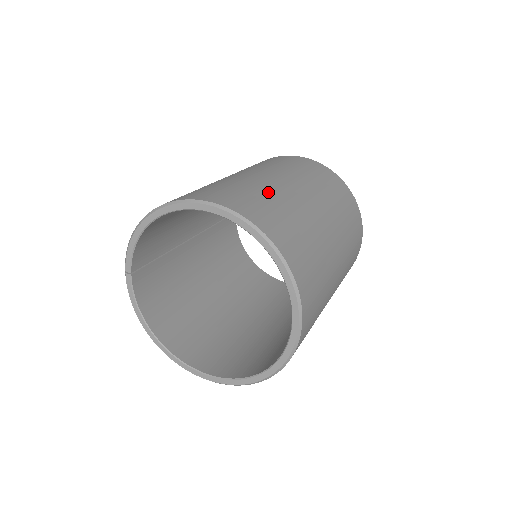
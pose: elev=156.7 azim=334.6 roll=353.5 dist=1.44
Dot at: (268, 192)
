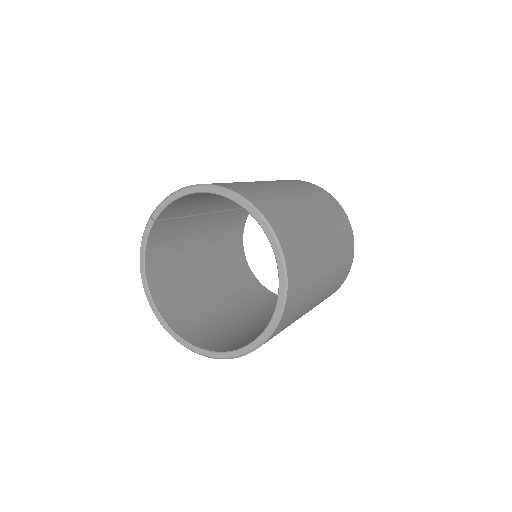
Dot at: (298, 217)
